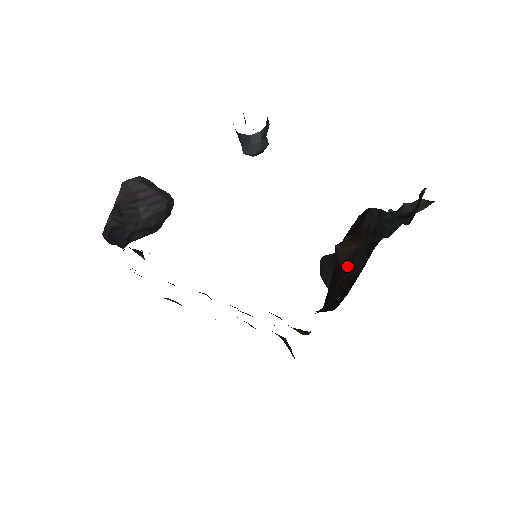
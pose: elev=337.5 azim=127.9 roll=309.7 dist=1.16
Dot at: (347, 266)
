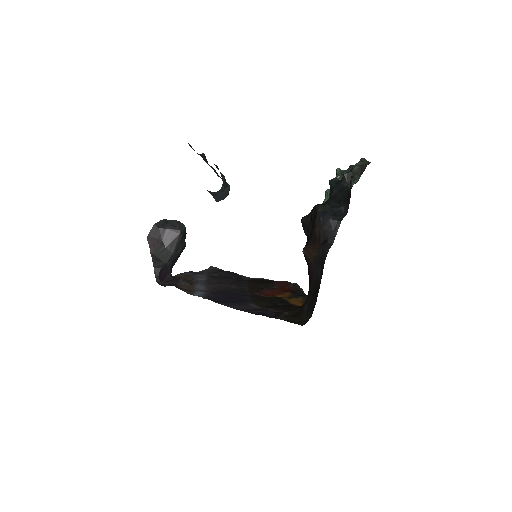
Dot at: (313, 271)
